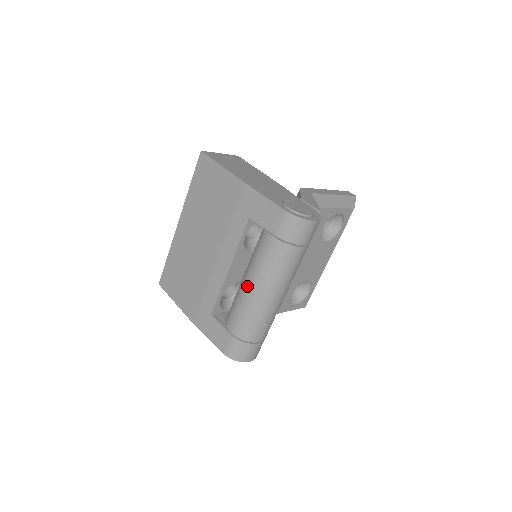
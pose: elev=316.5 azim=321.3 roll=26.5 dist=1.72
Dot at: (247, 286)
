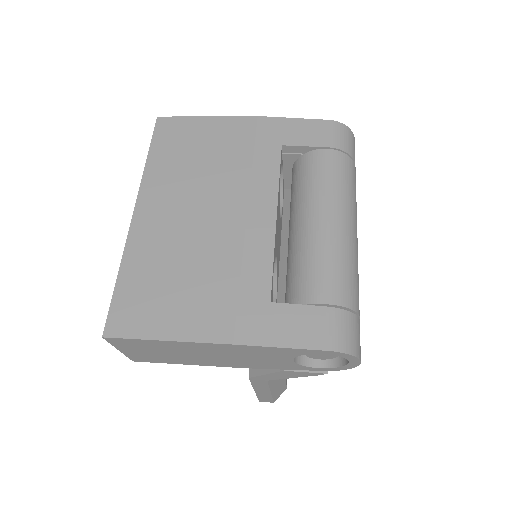
Dot at: (321, 221)
